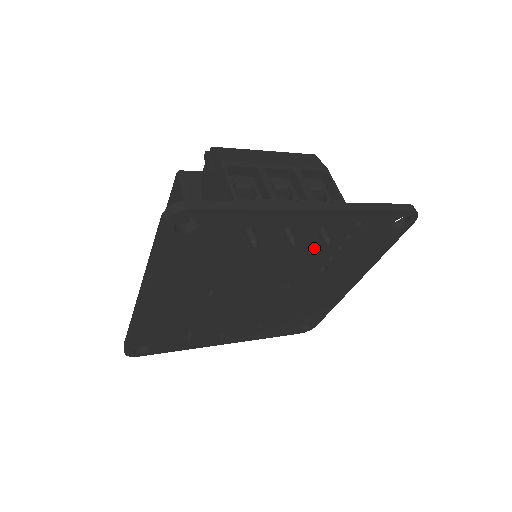
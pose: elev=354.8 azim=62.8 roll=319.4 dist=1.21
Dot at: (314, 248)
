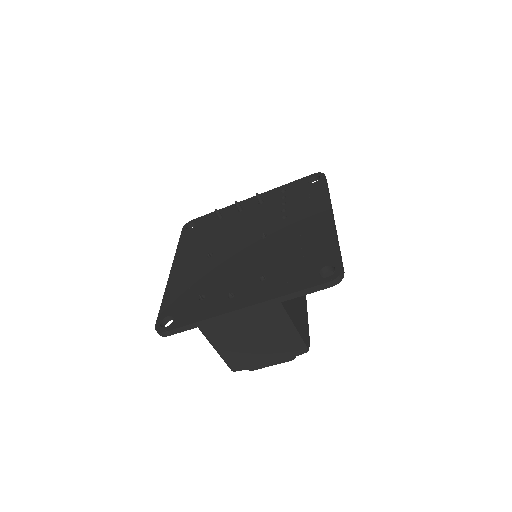
Dot at: (265, 211)
